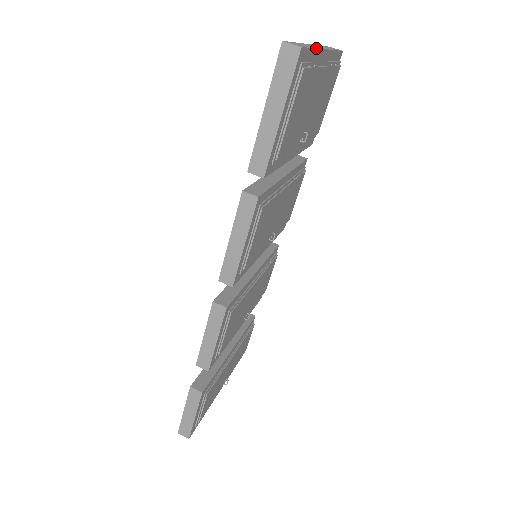
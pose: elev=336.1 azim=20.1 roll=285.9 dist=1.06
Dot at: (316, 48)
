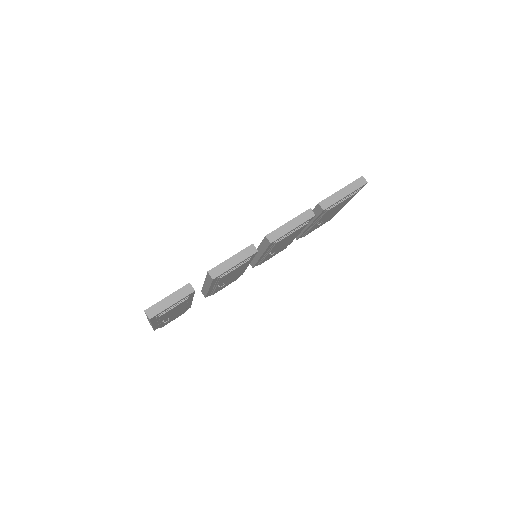
Dot at: occluded
